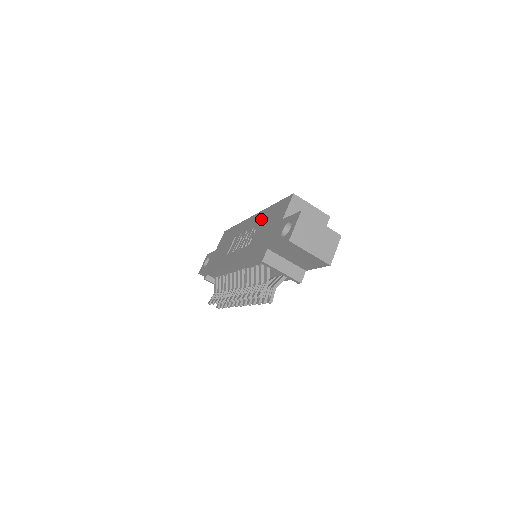
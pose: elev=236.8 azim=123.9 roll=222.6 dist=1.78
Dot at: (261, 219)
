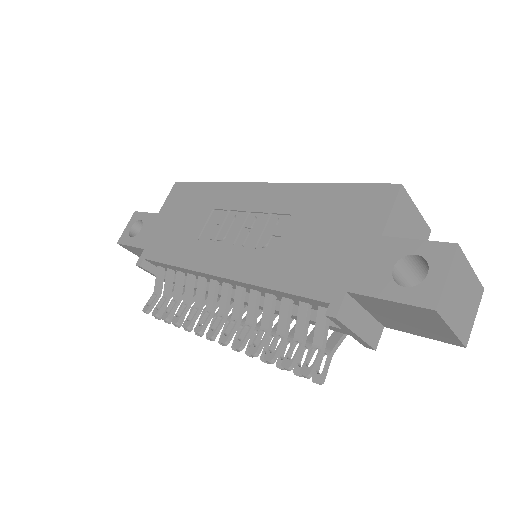
Dot at: (295, 203)
